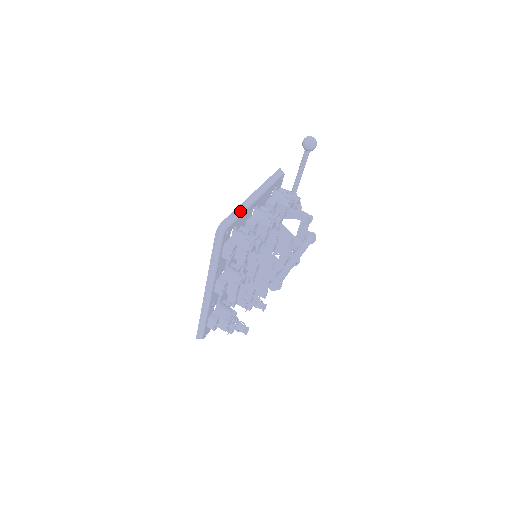
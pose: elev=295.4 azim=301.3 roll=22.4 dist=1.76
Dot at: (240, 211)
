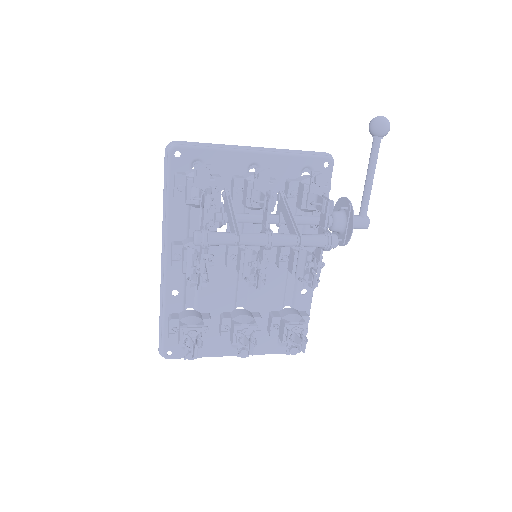
Dot at: (215, 147)
